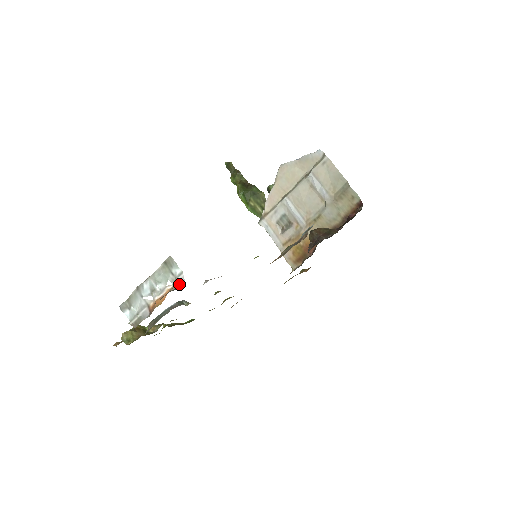
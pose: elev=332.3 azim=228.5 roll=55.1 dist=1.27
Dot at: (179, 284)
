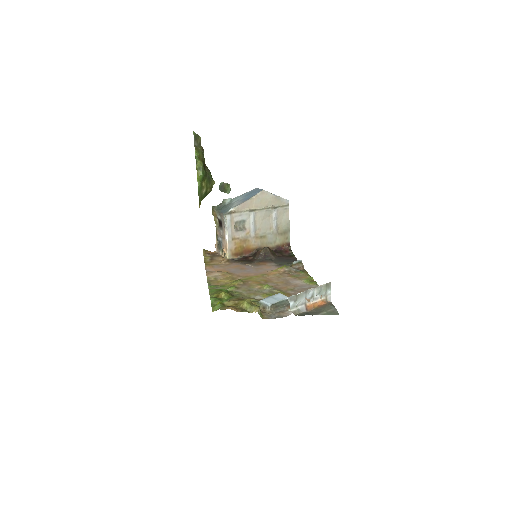
Dot at: (328, 300)
